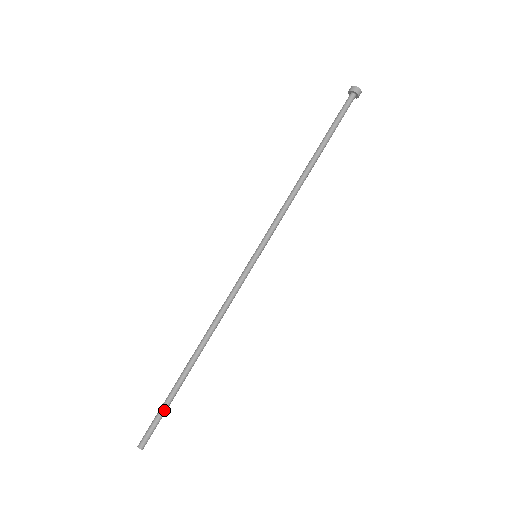
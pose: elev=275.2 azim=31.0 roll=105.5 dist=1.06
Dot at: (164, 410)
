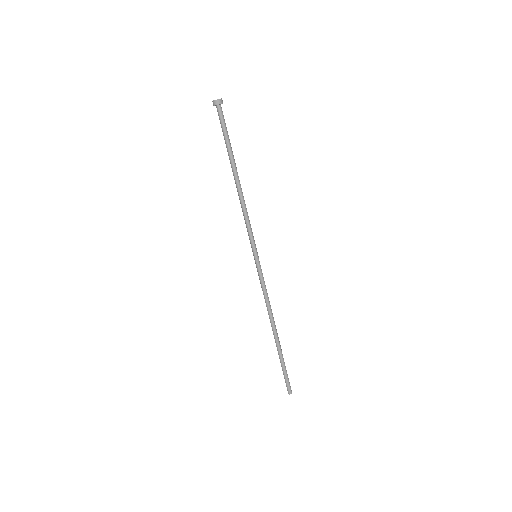
Dot at: occluded
